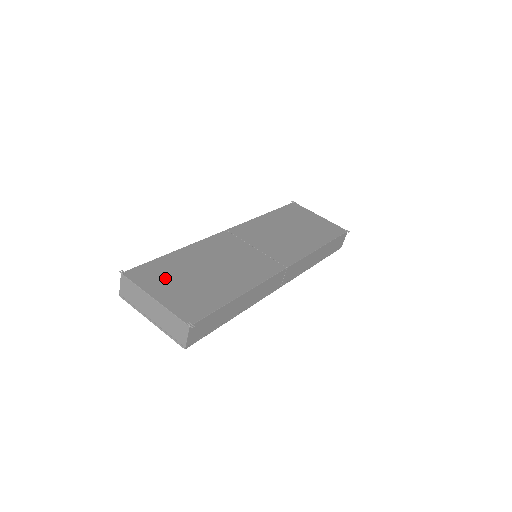
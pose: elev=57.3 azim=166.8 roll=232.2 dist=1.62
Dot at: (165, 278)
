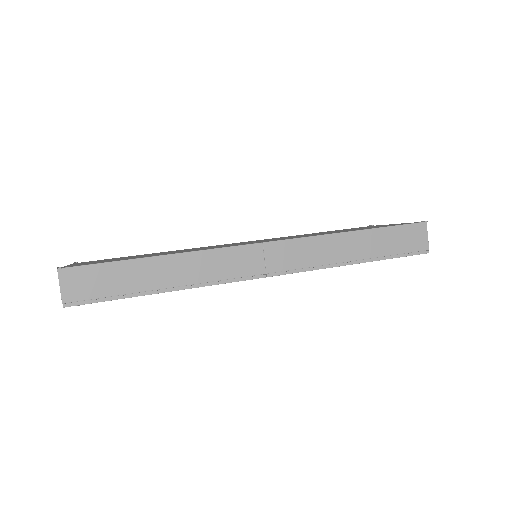
Dot at: occluded
